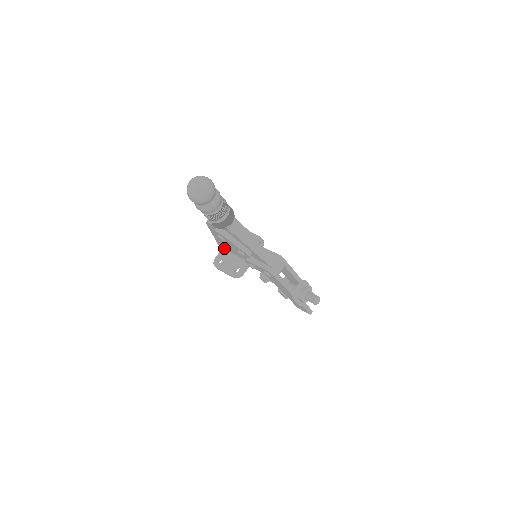
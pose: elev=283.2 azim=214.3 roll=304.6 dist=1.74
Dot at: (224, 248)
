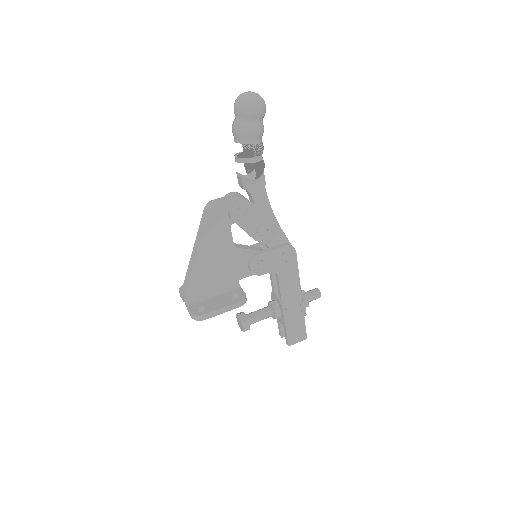
Dot at: (196, 292)
